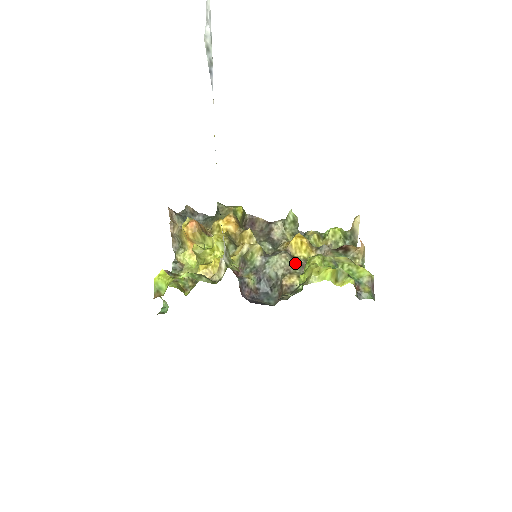
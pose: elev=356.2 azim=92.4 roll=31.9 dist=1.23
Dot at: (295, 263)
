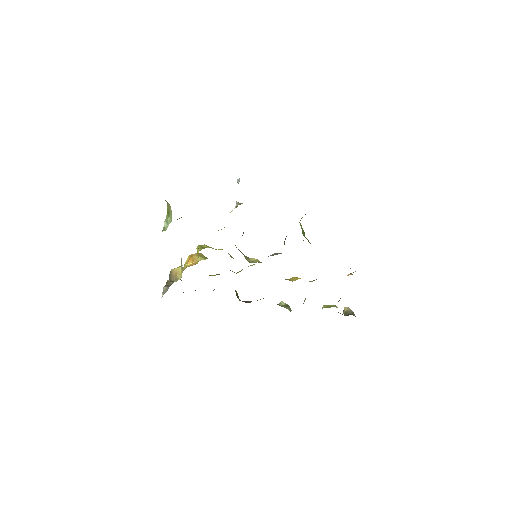
Dot at: occluded
